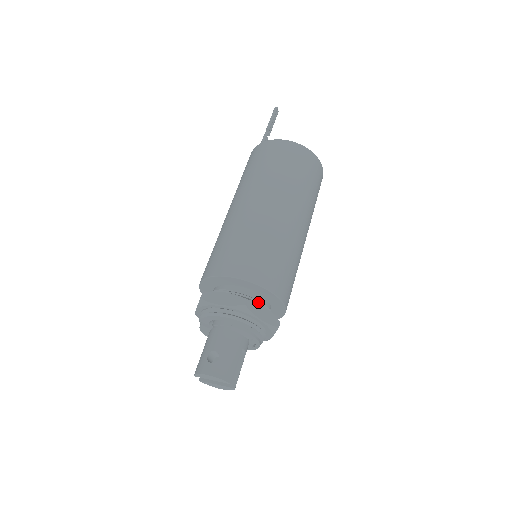
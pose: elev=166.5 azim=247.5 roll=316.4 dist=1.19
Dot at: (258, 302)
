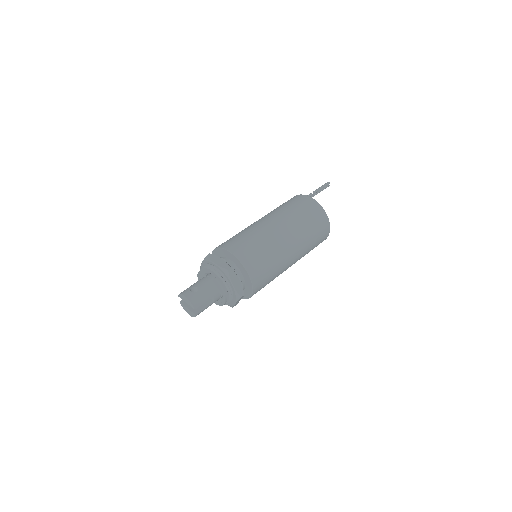
Dot at: (238, 276)
